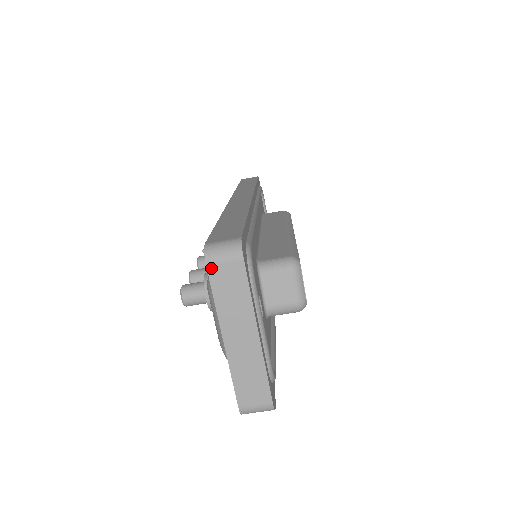
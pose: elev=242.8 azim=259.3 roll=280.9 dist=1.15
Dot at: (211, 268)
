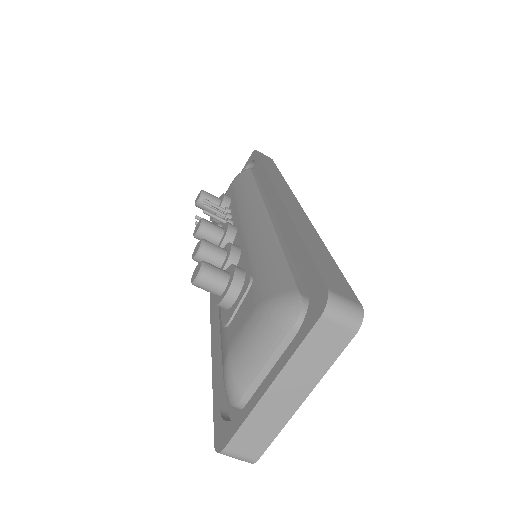
Dot at: (323, 321)
